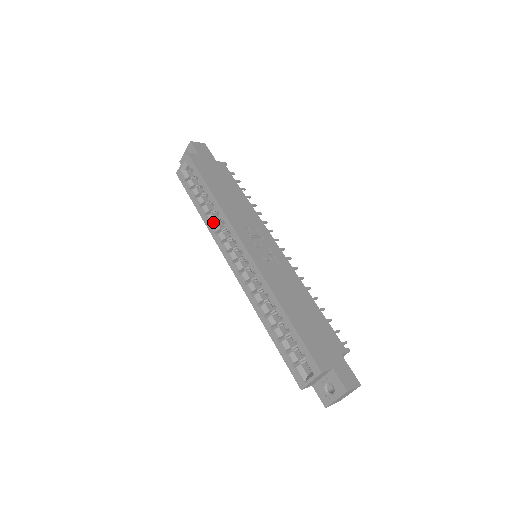
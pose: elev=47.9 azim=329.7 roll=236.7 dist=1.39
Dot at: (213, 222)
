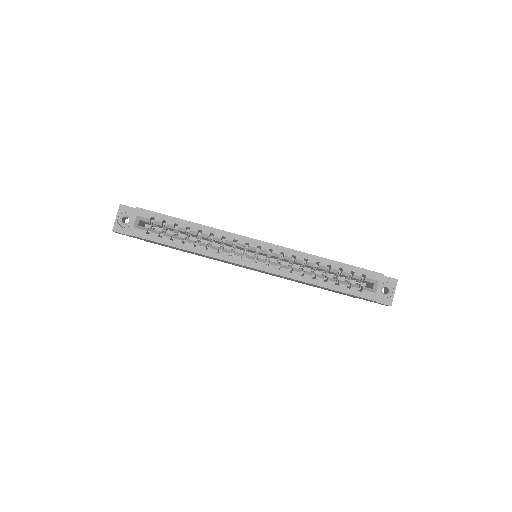
Dot at: (206, 248)
